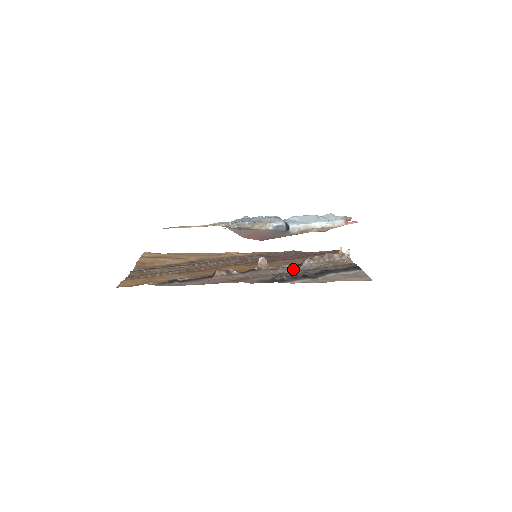
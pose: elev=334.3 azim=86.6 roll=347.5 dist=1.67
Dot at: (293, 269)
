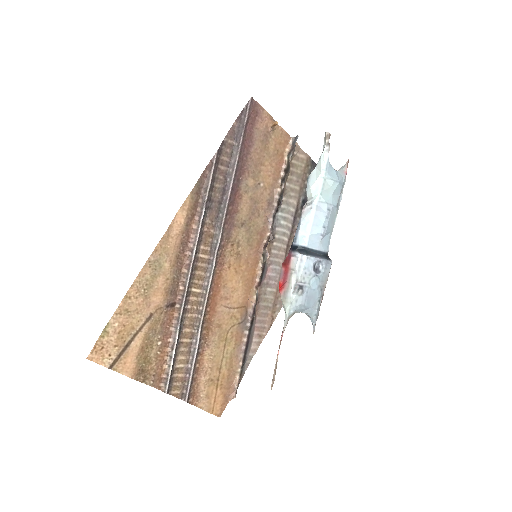
Dot at: (281, 228)
